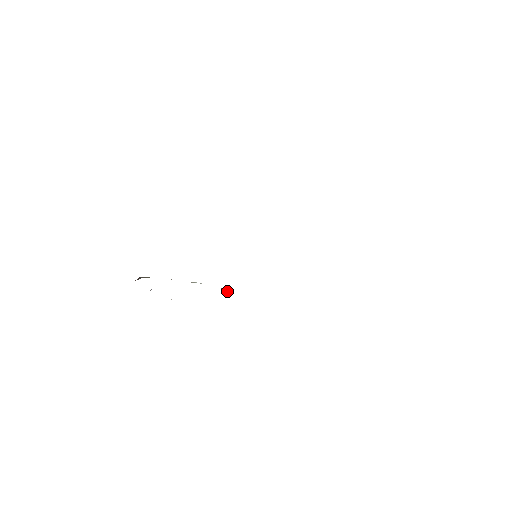
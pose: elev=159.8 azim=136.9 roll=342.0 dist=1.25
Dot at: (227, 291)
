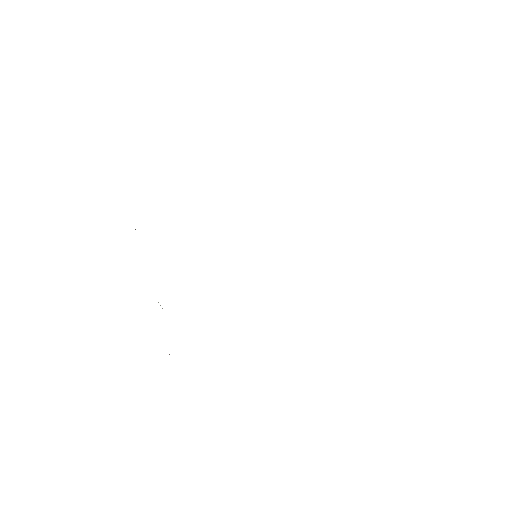
Dot at: occluded
